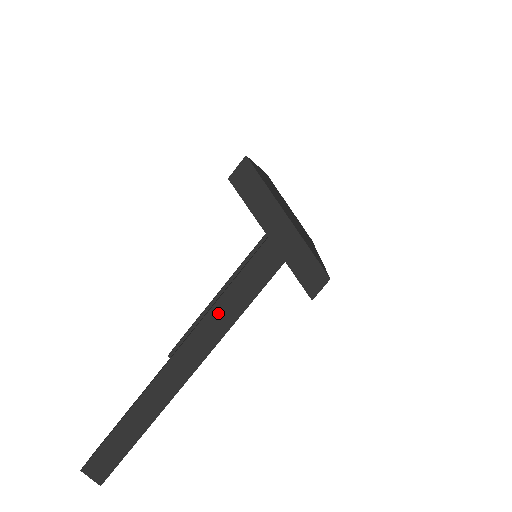
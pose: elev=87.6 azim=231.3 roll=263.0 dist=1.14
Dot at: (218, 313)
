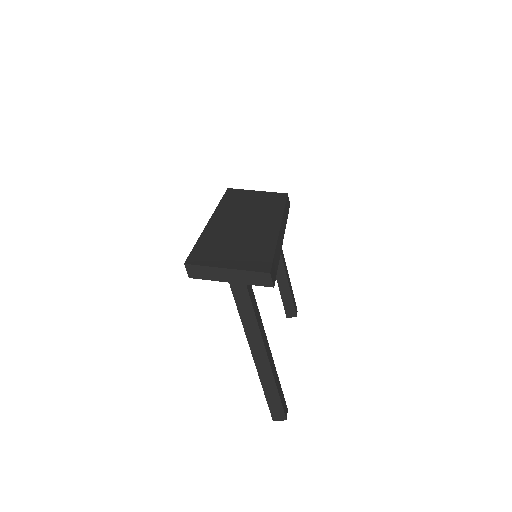
Dot at: (247, 326)
